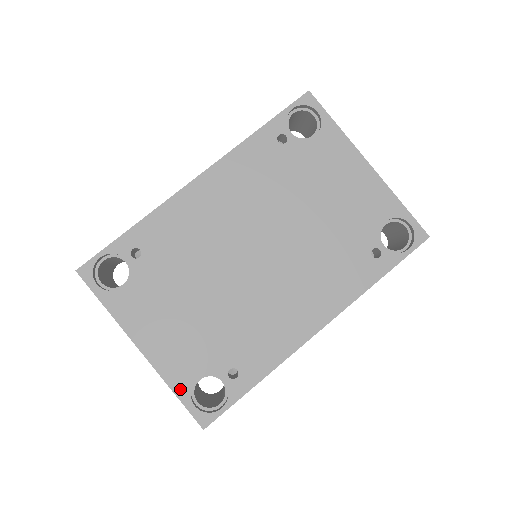
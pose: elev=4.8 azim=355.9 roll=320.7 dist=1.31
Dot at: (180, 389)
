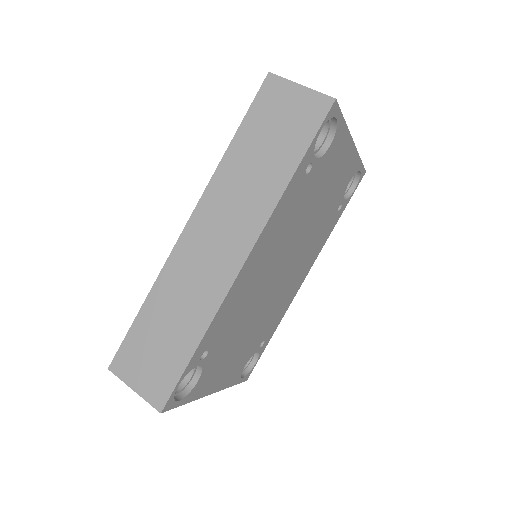
Dot at: (236, 381)
